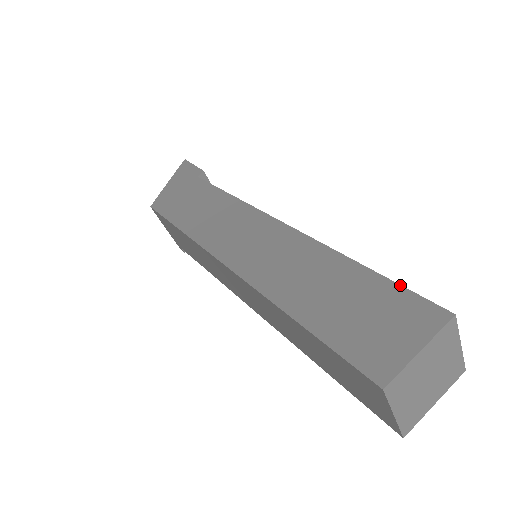
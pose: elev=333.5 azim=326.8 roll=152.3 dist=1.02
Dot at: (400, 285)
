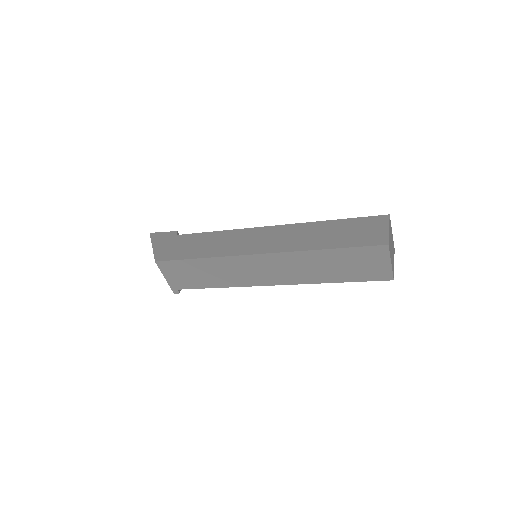
Dot at: (359, 217)
